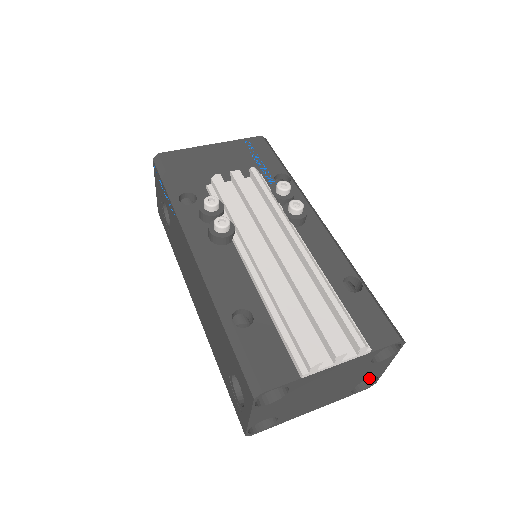
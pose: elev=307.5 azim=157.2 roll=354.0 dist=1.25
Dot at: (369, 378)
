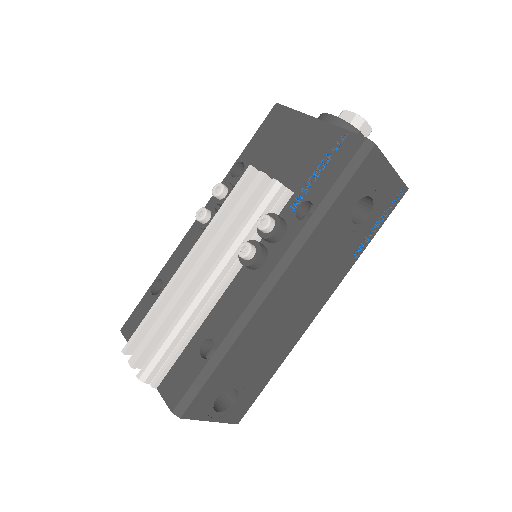
Dot at: occluded
